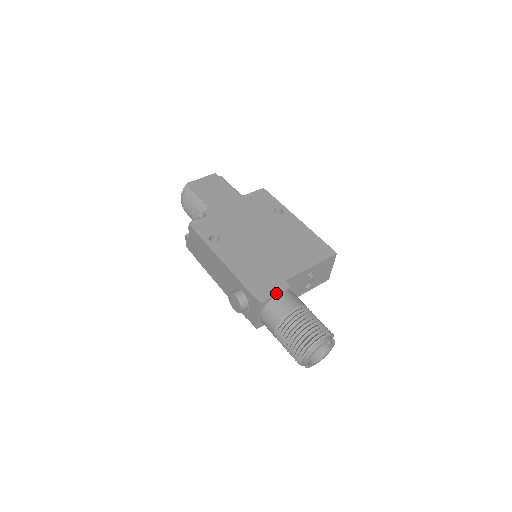
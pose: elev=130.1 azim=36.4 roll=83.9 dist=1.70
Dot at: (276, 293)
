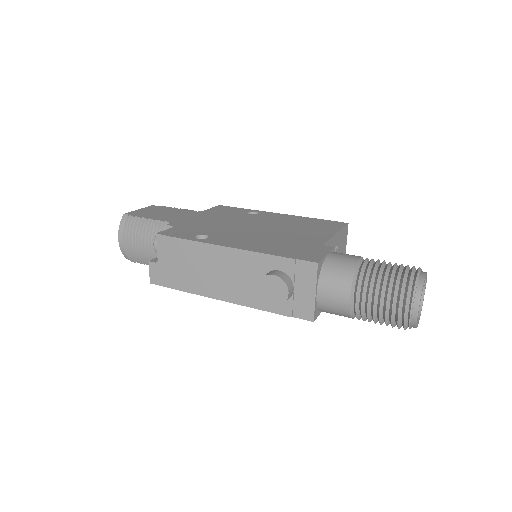
Dot at: (325, 253)
